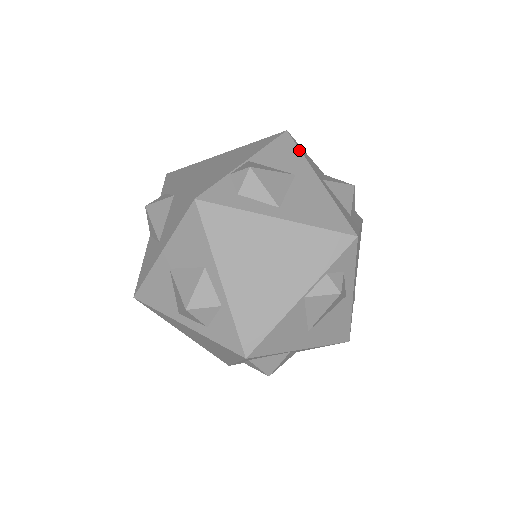
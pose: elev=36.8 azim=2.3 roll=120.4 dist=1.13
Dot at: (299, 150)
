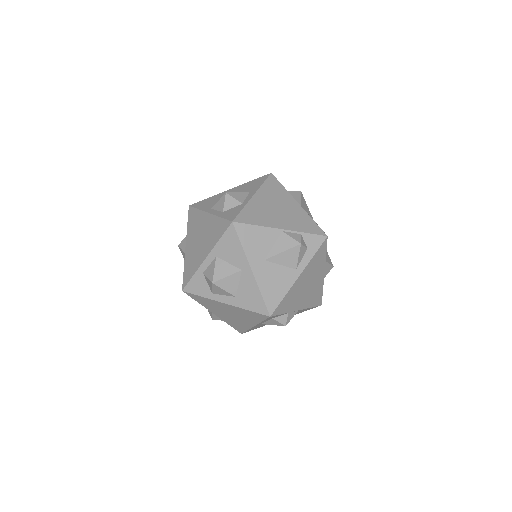
Dot at: occluded
